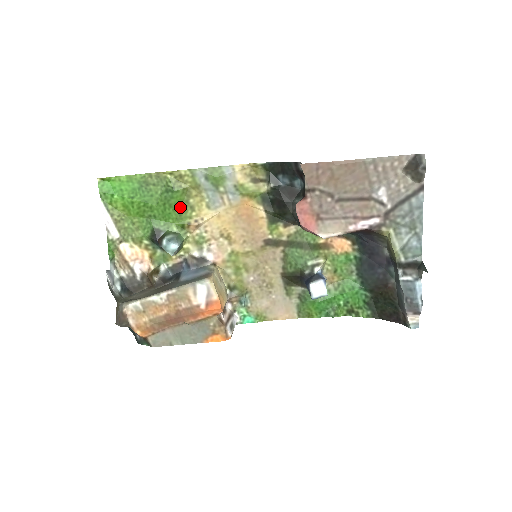
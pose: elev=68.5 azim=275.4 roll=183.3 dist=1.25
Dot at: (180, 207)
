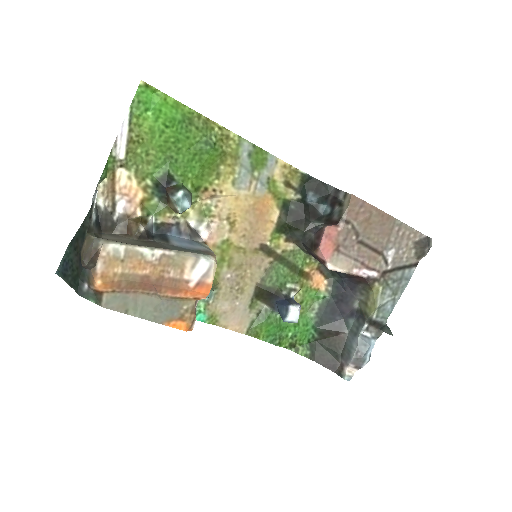
Dot at: (208, 167)
